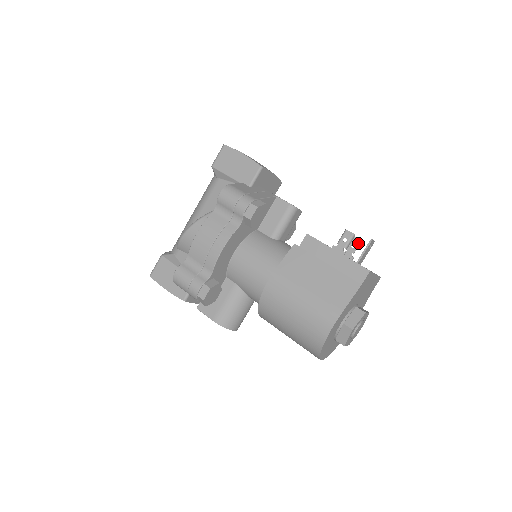
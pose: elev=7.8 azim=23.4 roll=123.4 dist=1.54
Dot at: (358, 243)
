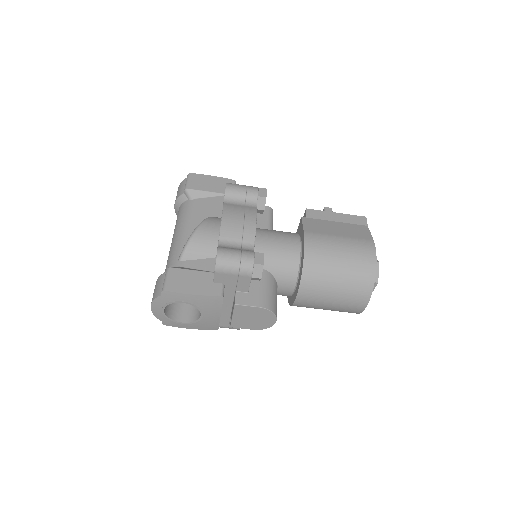
Dot at: occluded
